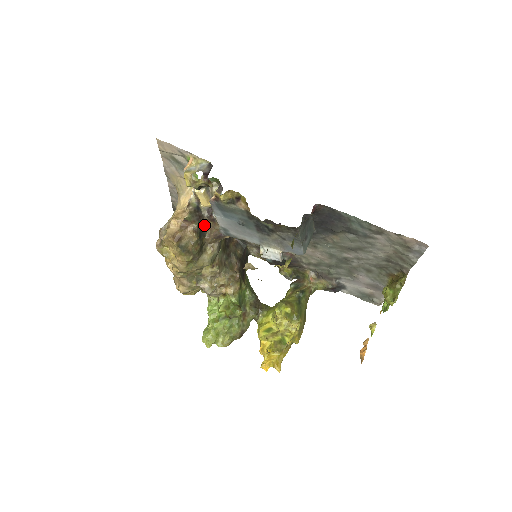
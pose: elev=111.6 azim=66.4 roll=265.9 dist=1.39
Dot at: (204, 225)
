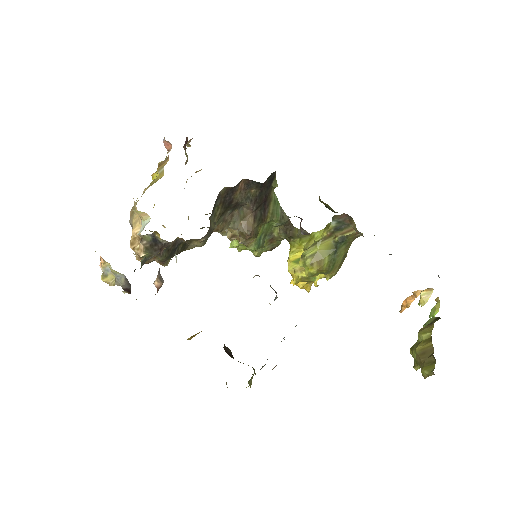
Dot at: (175, 239)
